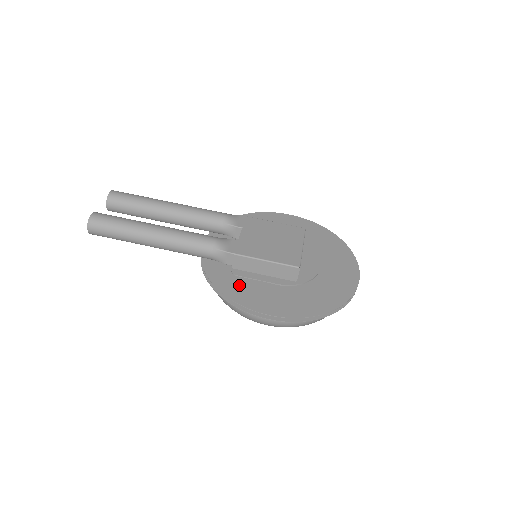
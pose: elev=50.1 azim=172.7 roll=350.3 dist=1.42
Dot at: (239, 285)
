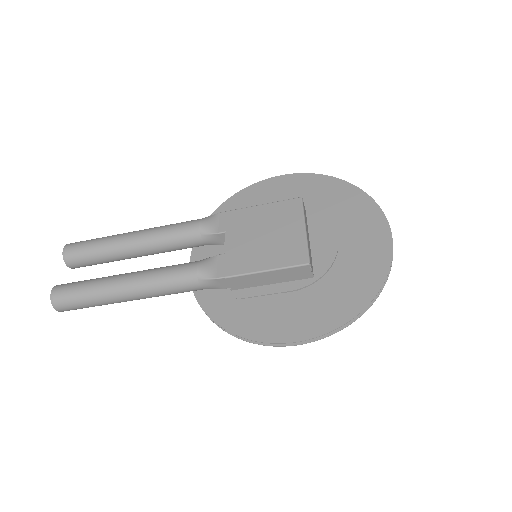
Dot at: (246, 312)
